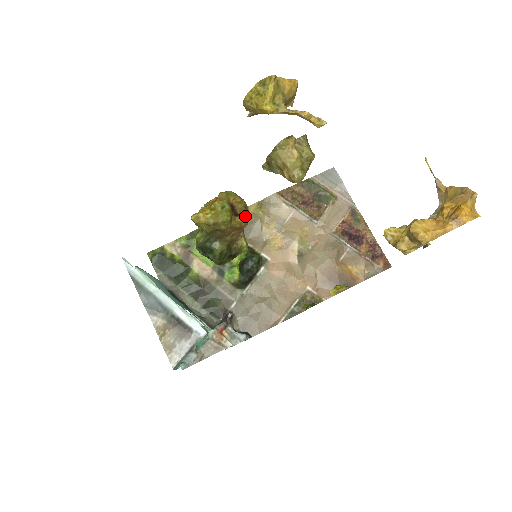
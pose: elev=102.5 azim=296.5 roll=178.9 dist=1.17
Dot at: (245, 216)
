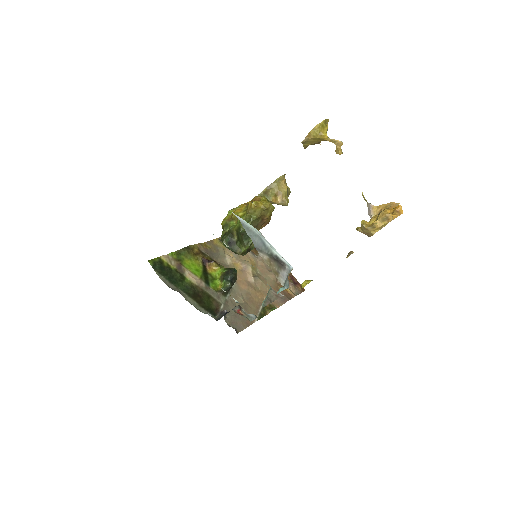
Dot at: (271, 215)
